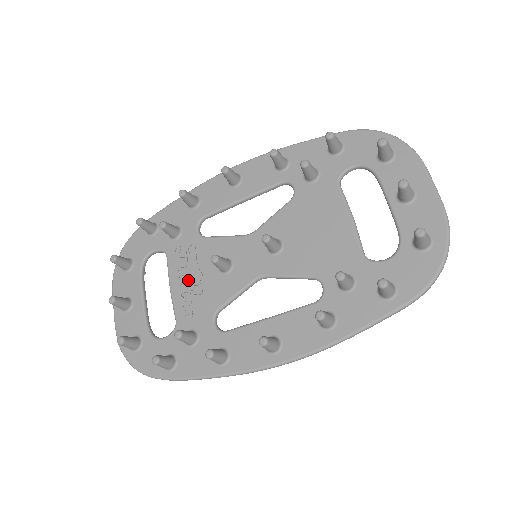
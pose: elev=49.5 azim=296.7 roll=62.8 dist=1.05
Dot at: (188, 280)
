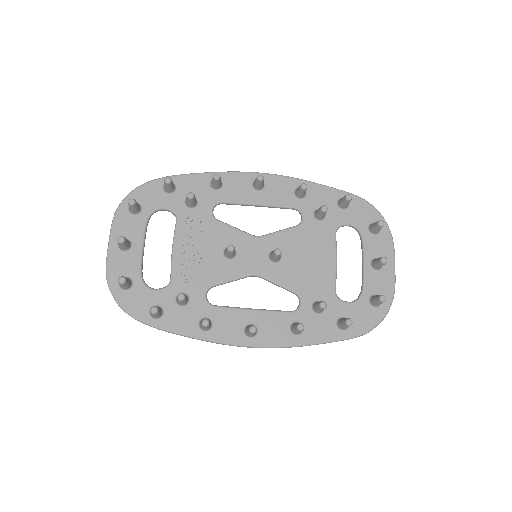
Dot at: (193, 250)
